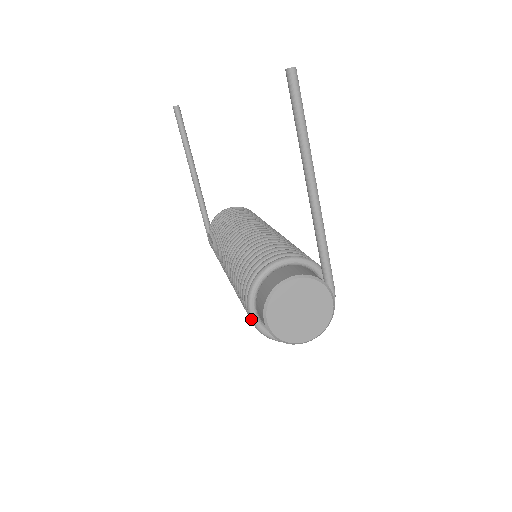
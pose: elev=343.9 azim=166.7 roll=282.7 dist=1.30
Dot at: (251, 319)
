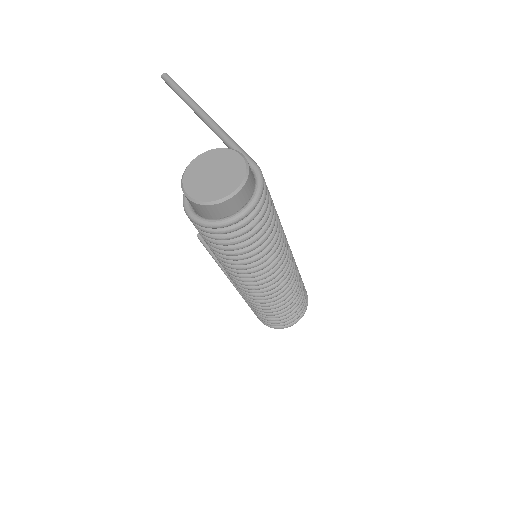
Dot at: (190, 218)
